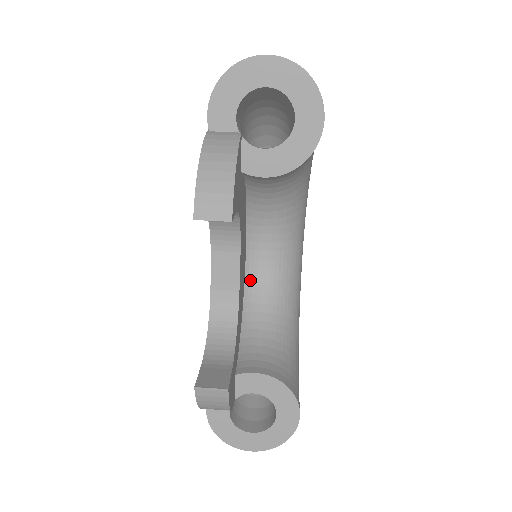
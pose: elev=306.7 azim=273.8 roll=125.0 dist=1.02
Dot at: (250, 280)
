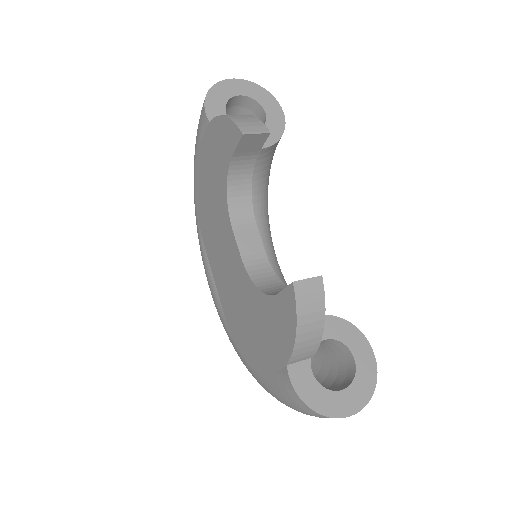
Dot at: occluded
